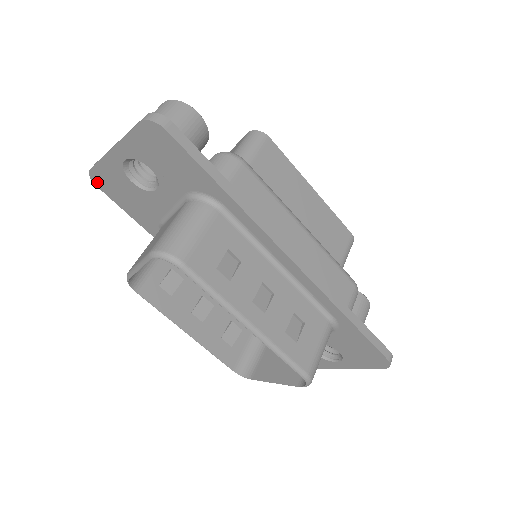
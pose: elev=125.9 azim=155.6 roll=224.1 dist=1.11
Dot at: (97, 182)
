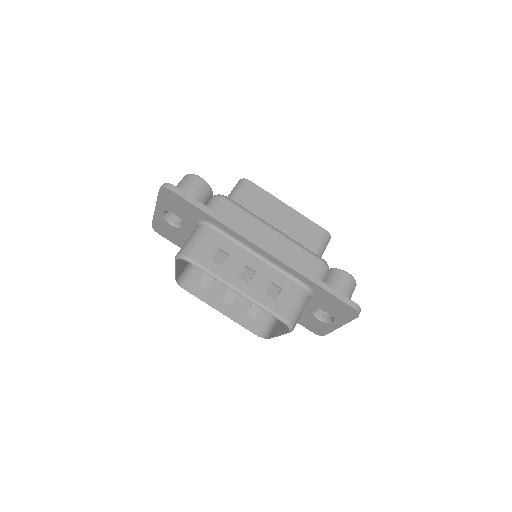
Dot at: (158, 231)
